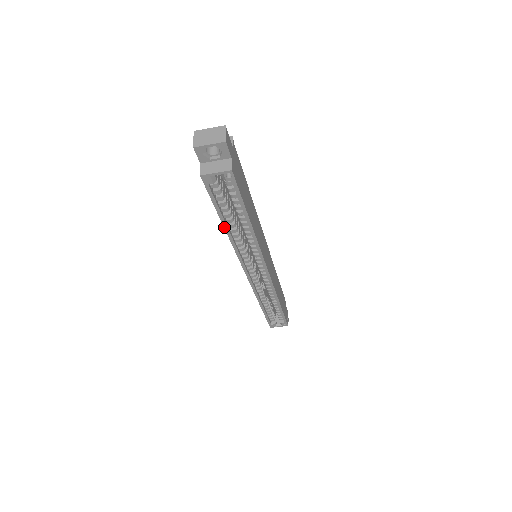
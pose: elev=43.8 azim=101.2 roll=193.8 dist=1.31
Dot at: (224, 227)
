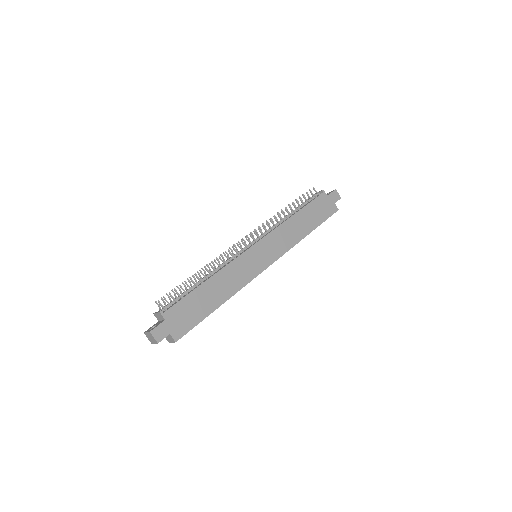
Dot at: occluded
